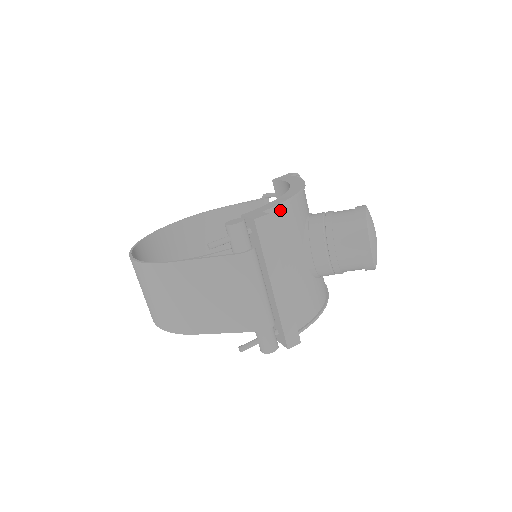
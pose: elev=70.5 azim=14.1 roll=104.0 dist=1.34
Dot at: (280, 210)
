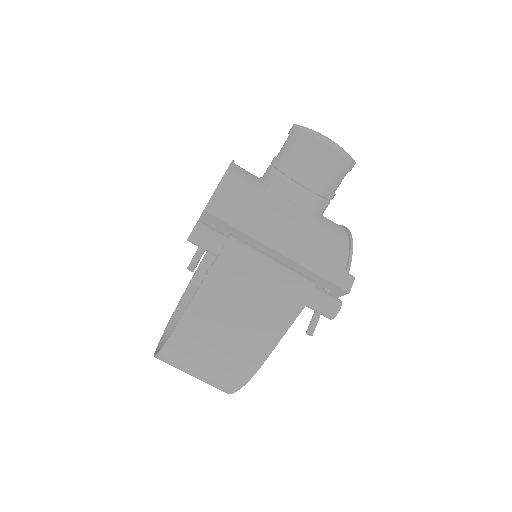
Dot at: (225, 189)
